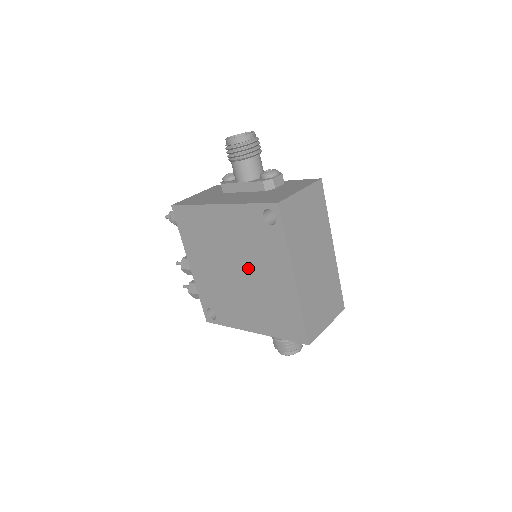
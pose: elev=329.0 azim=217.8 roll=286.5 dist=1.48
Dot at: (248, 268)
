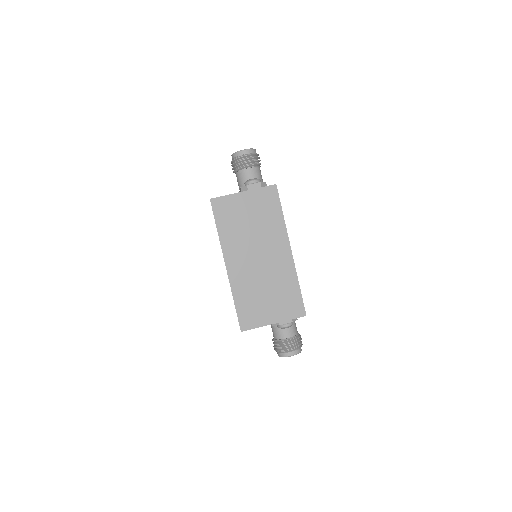
Dot at: occluded
